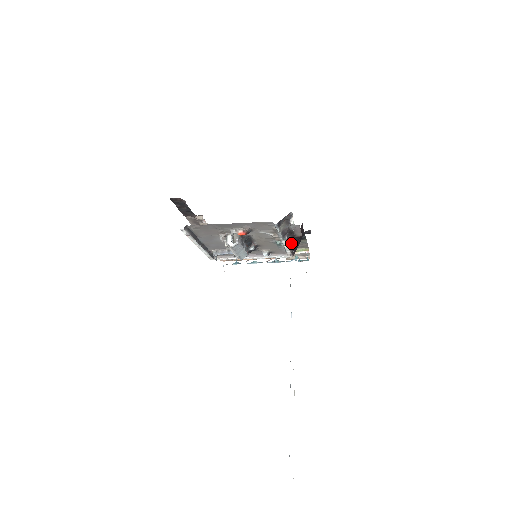
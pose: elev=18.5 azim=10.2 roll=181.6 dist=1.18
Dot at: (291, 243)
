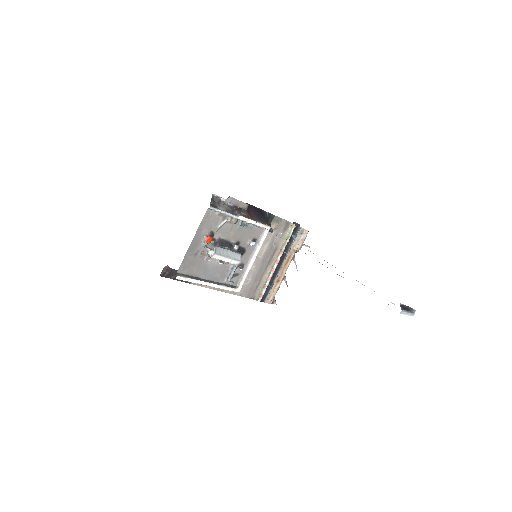
Dot at: (251, 217)
